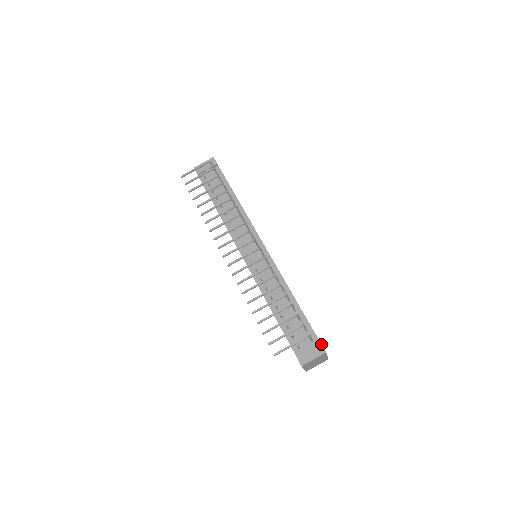
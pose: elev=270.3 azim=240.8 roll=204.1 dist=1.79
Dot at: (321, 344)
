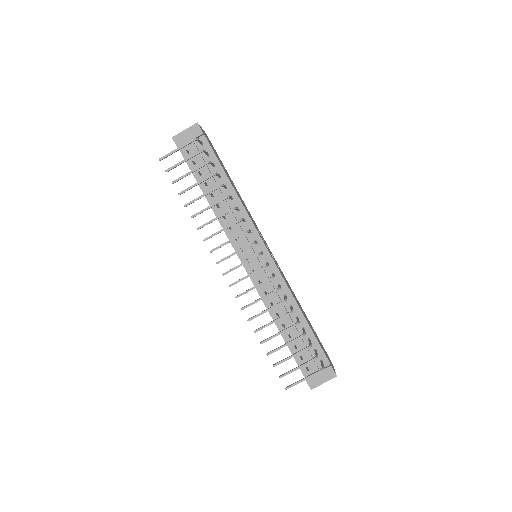
Dot at: (332, 368)
